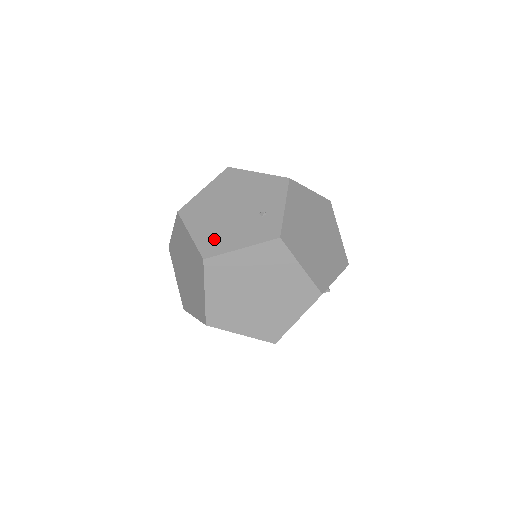
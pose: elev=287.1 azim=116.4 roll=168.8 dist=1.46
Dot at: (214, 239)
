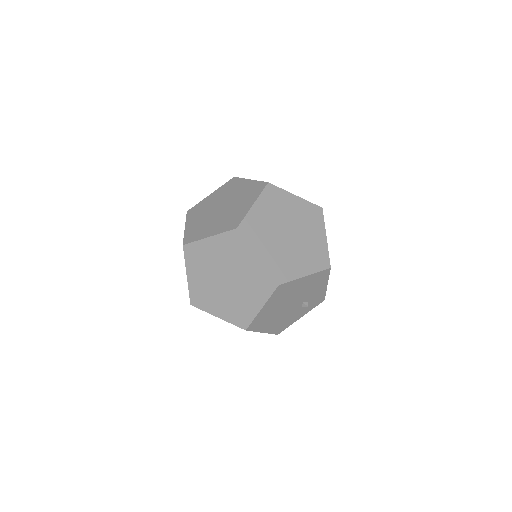
Dot at: occluded
